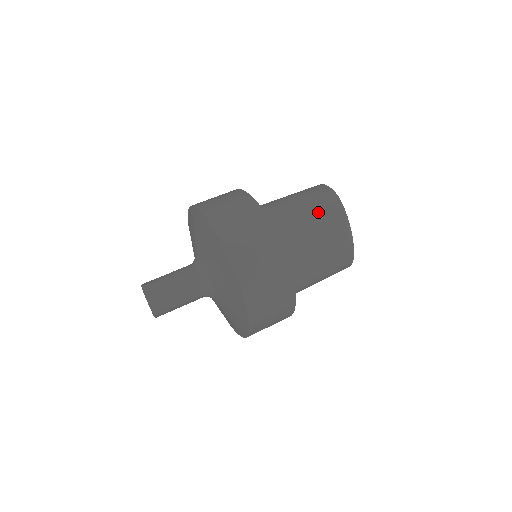
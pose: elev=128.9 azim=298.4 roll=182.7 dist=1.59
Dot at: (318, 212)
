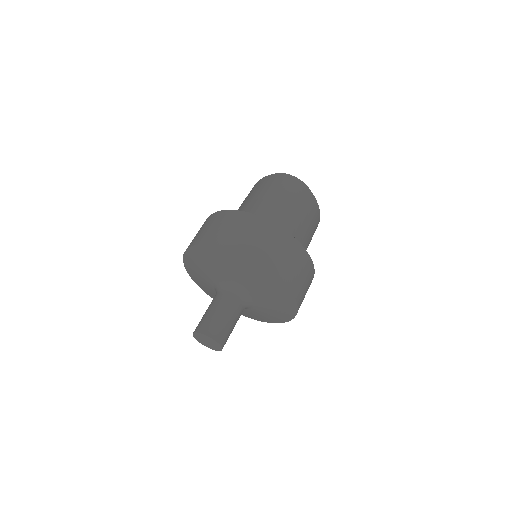
Dot at: (296, 201)
